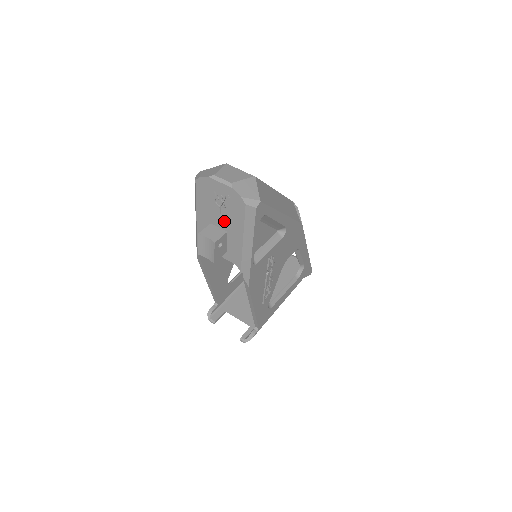
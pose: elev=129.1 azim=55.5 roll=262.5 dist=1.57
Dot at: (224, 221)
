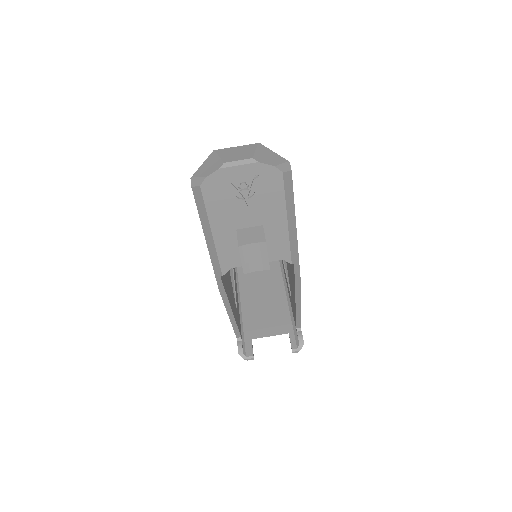
Dot at: (255, 214)
